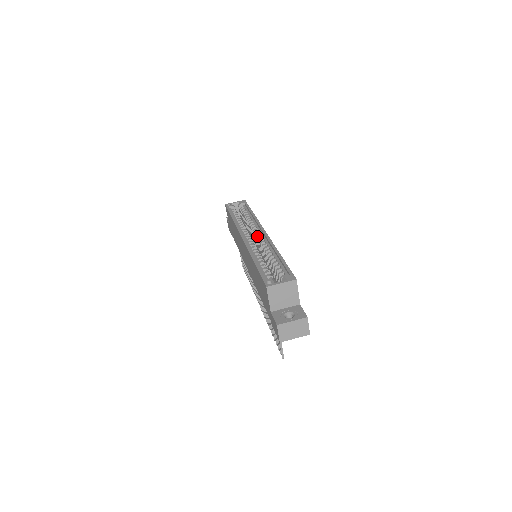
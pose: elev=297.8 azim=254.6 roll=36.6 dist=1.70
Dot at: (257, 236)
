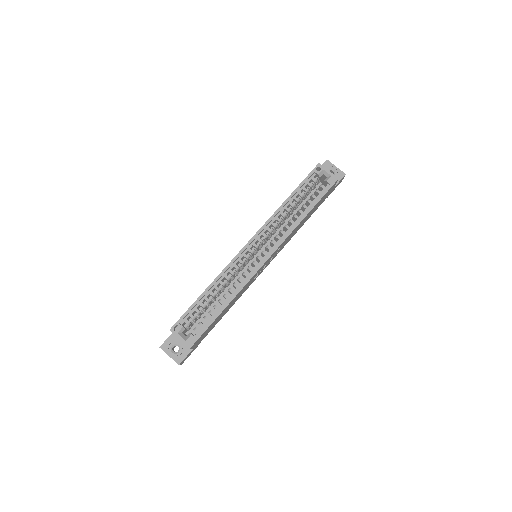
Dot at: (262, 253)
